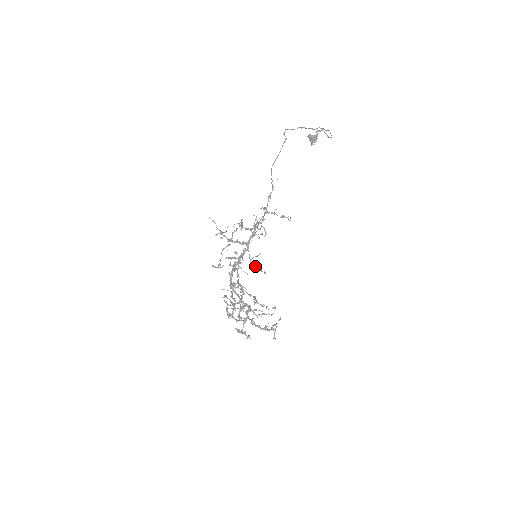
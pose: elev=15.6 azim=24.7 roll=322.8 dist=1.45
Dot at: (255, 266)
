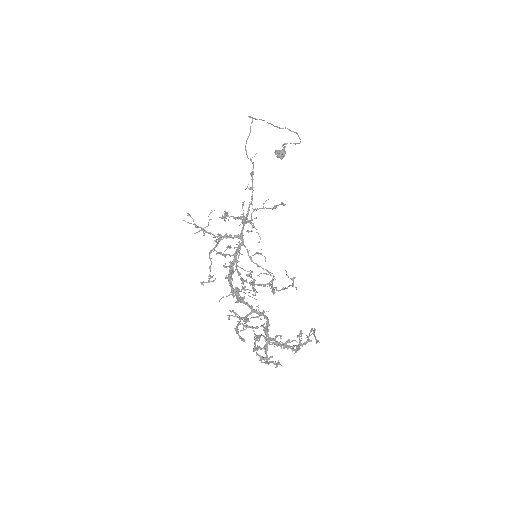
Dot at: (258, 275)
